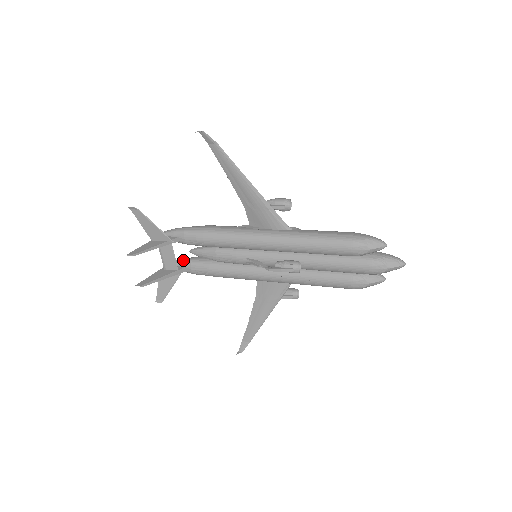
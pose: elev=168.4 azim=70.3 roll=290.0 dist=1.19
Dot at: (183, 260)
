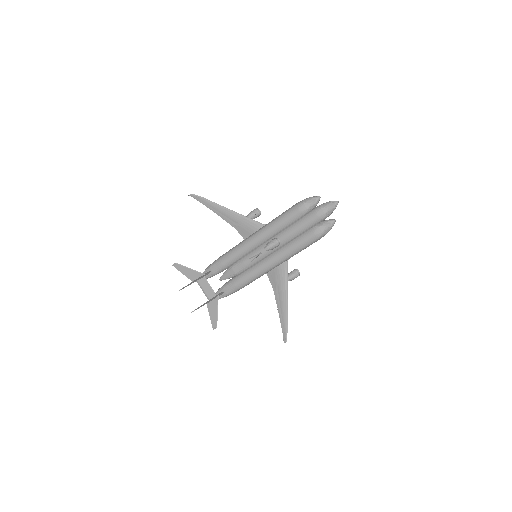
Dot at: (218, 289)
